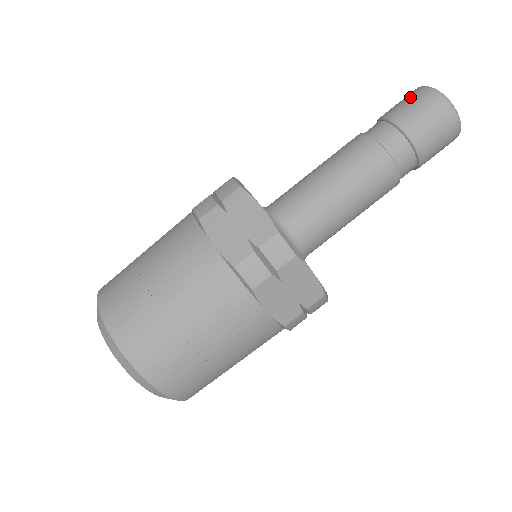
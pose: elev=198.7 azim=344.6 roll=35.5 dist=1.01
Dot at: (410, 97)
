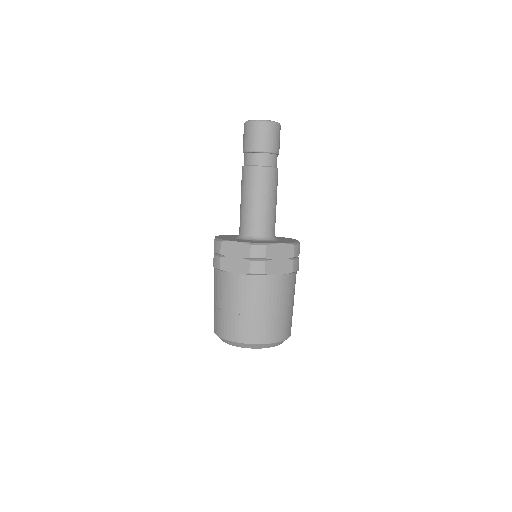
Dot at: (245, 133)
